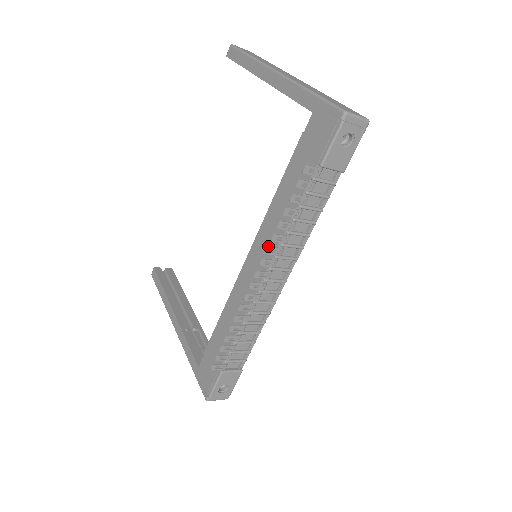
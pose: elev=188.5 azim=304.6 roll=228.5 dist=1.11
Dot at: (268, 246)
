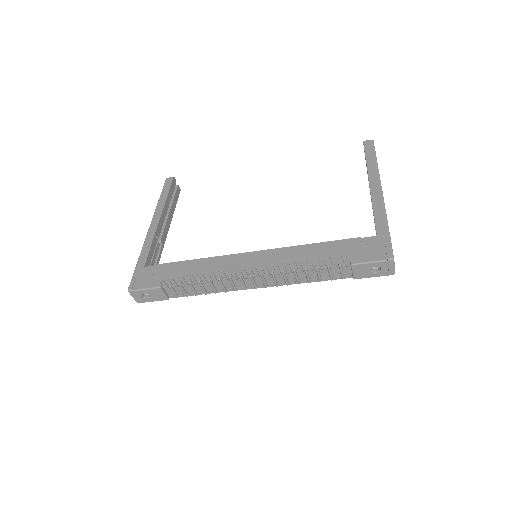
Dot at: (274, 262)
